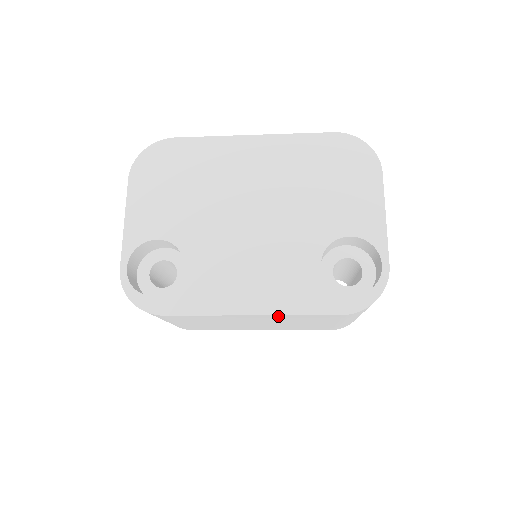
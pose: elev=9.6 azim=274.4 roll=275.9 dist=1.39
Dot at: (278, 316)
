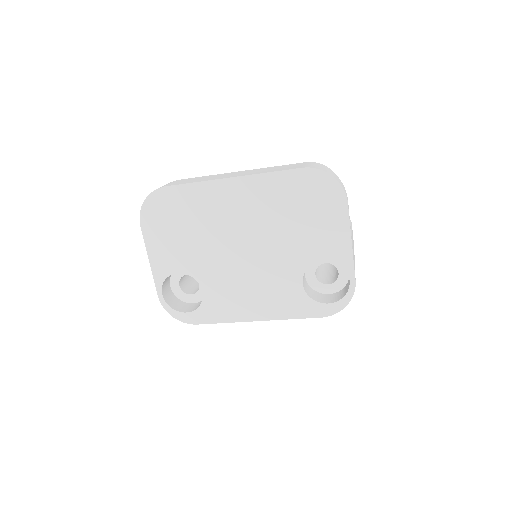
Dot at: occluded
